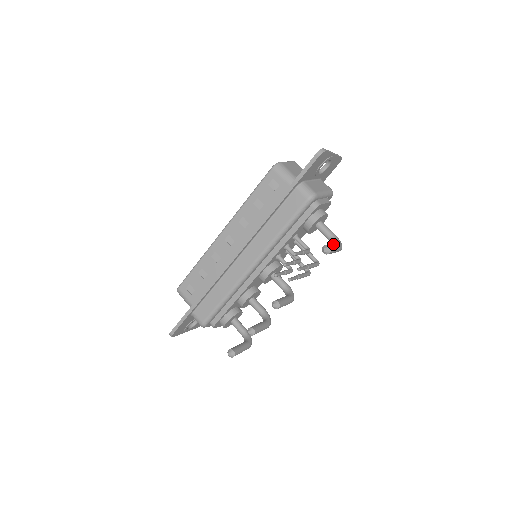
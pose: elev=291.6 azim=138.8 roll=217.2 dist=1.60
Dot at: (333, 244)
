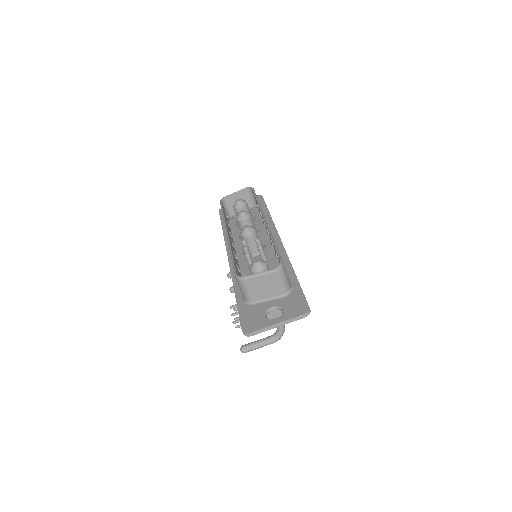
Dot at: (256, 346)
